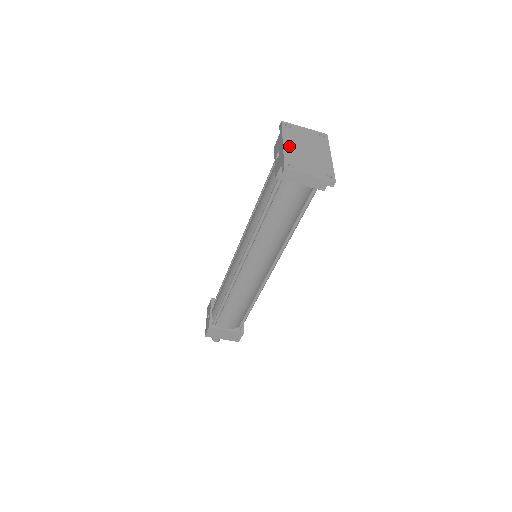
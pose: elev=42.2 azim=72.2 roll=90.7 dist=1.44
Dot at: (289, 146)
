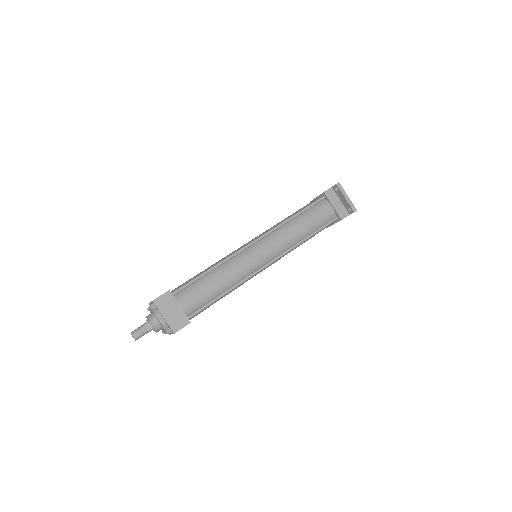
Dot at: occluded
